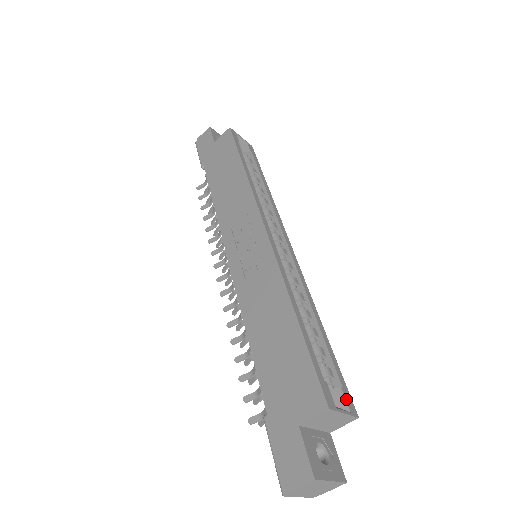
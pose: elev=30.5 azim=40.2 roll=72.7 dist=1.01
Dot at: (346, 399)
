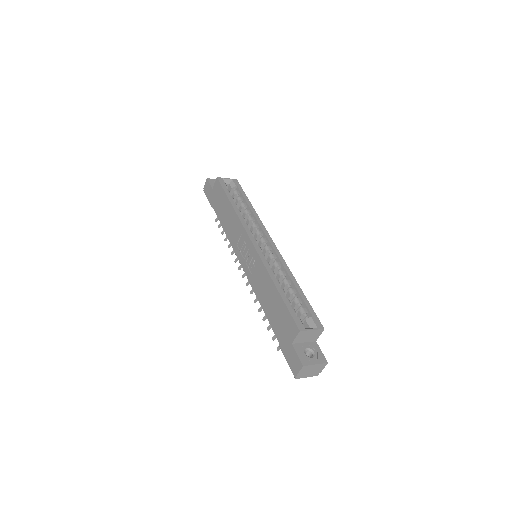
Dot at: (315, 322)
